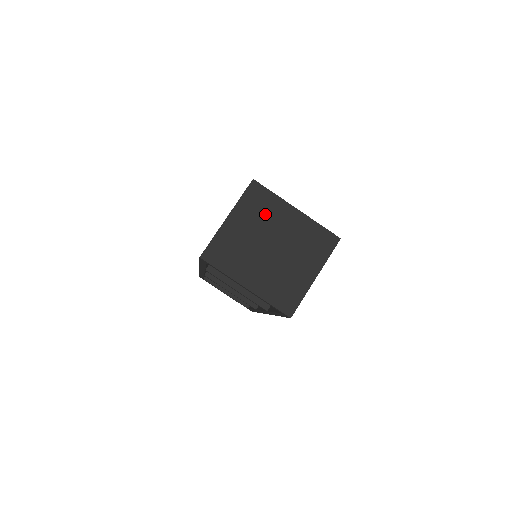
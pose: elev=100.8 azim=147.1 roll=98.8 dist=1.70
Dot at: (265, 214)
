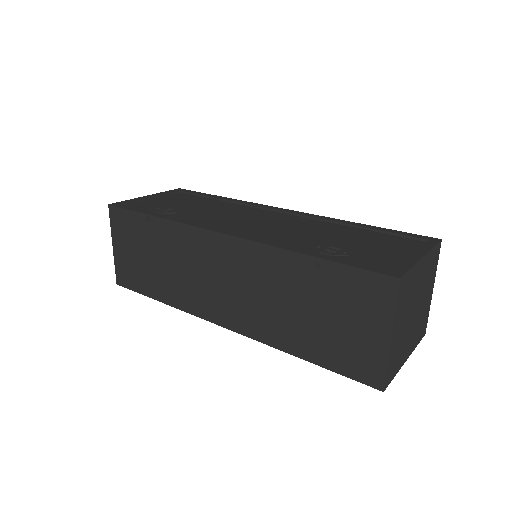
Dot at: (409, 294)
